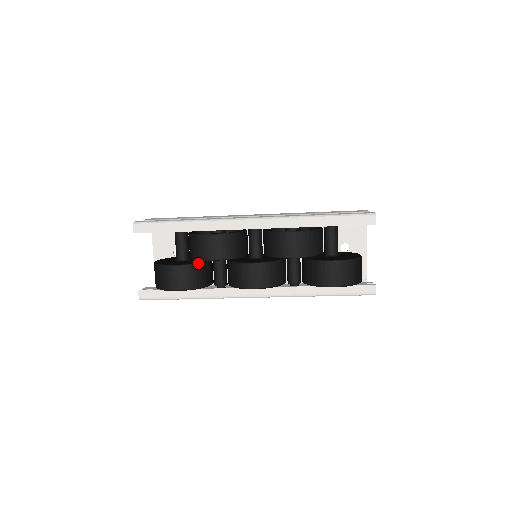
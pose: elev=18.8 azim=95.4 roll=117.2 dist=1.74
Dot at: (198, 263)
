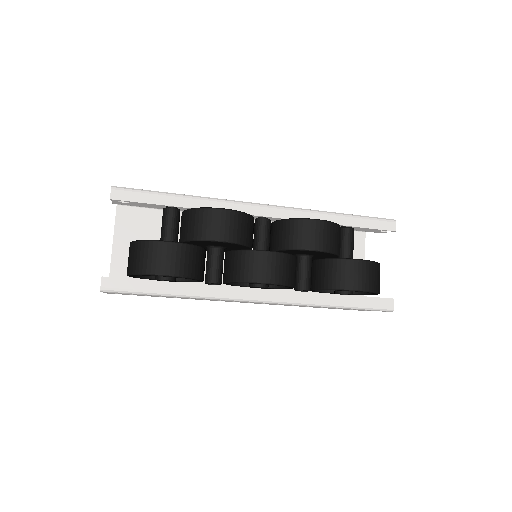
Dot at: (196, 245)
